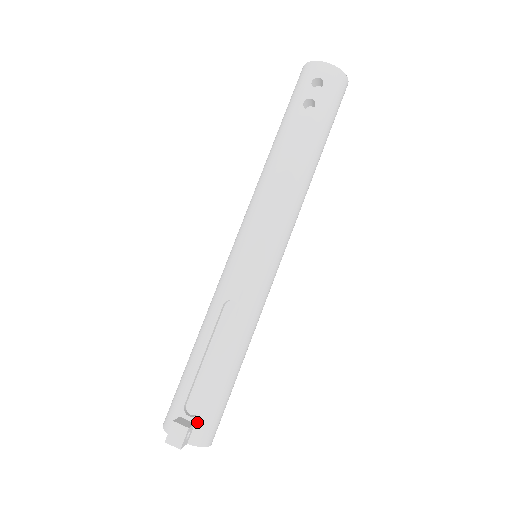
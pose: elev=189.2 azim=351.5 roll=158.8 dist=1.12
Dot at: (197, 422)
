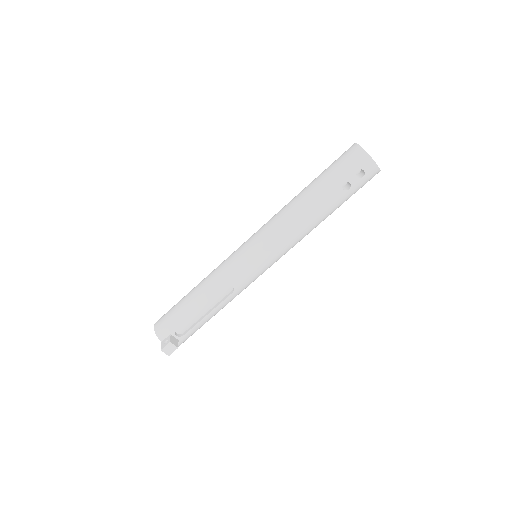
Dot at: (180, 339)
